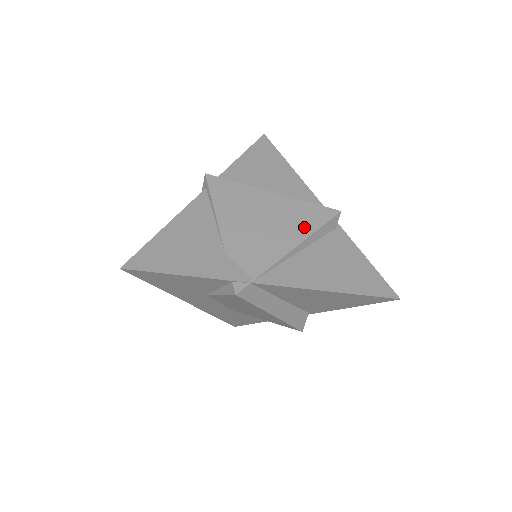
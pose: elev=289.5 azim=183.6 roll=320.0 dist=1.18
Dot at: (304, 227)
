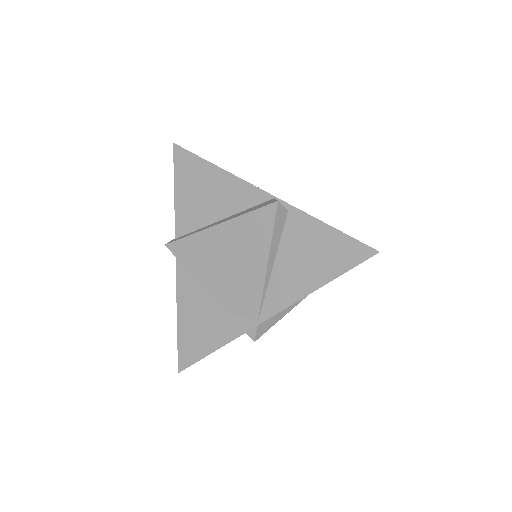
Dot at: (260, 244)
